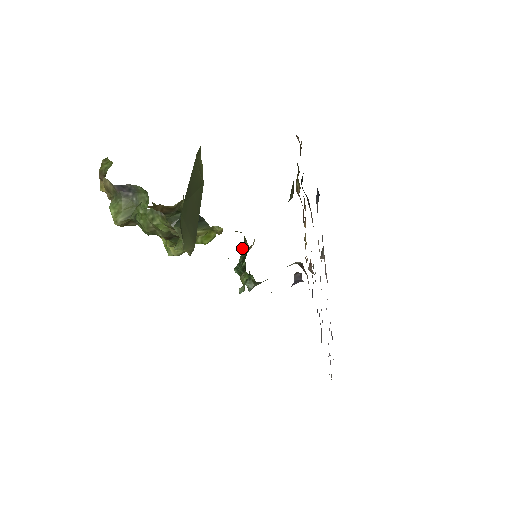
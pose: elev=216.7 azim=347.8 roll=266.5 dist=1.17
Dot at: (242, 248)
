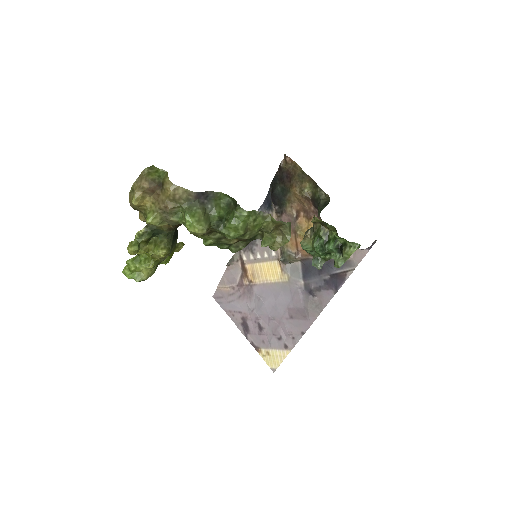
Dot at: (321, 235)
